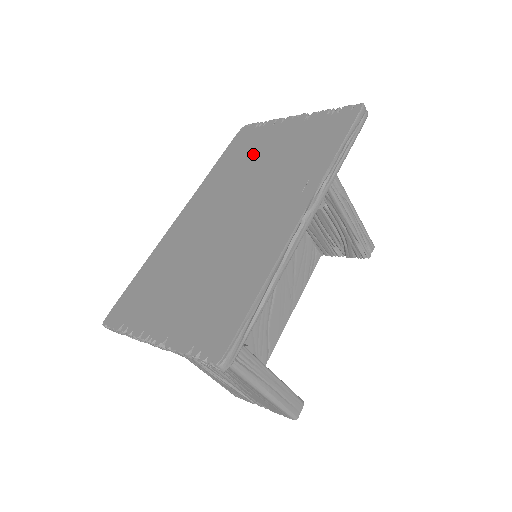
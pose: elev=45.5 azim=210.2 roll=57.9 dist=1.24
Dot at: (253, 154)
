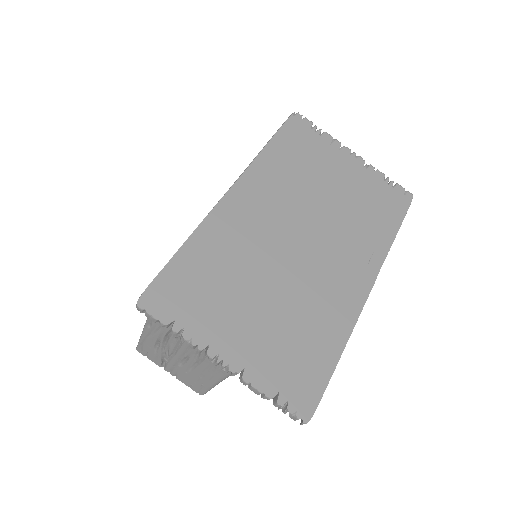
Dot at: (313, 169)
